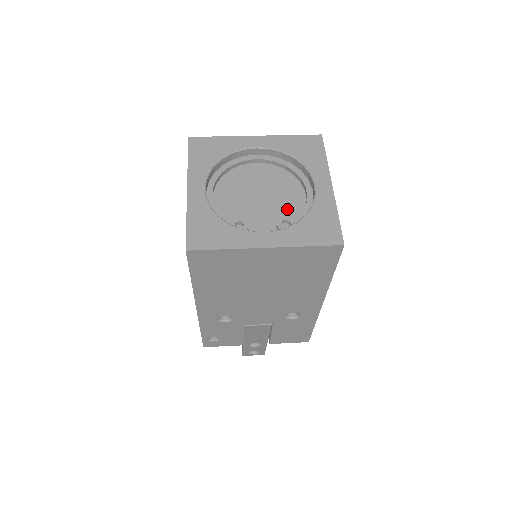
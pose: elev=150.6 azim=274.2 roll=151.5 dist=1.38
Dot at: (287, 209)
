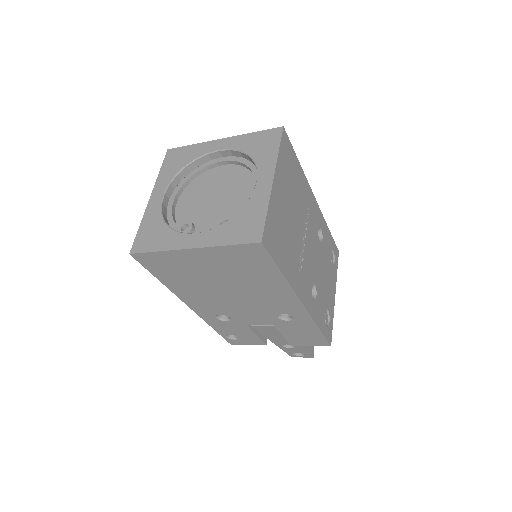
Dot at: (234, 208)
